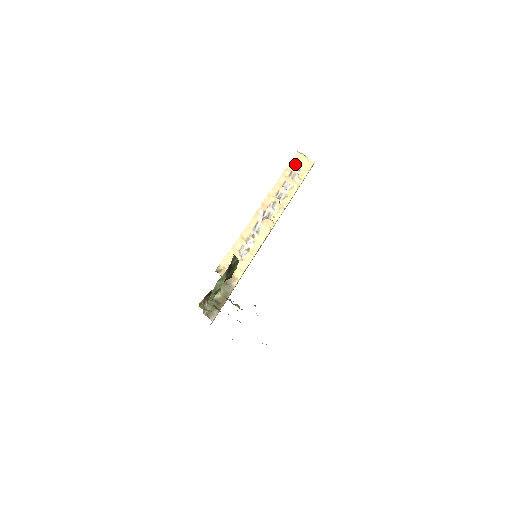
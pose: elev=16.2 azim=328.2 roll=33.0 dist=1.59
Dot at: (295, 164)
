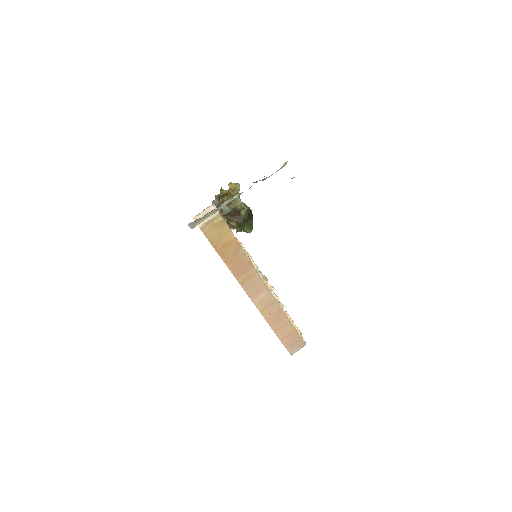
Dot at: occluded
